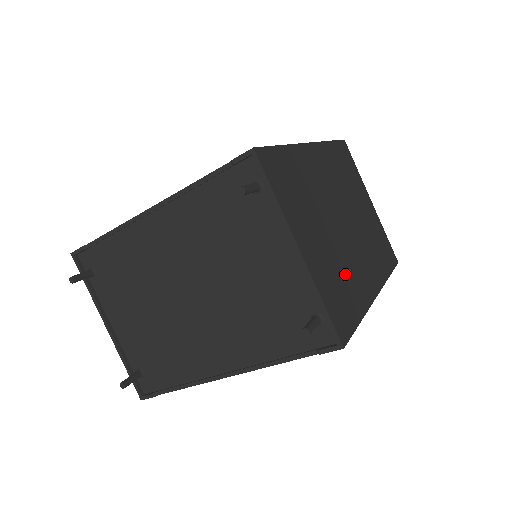
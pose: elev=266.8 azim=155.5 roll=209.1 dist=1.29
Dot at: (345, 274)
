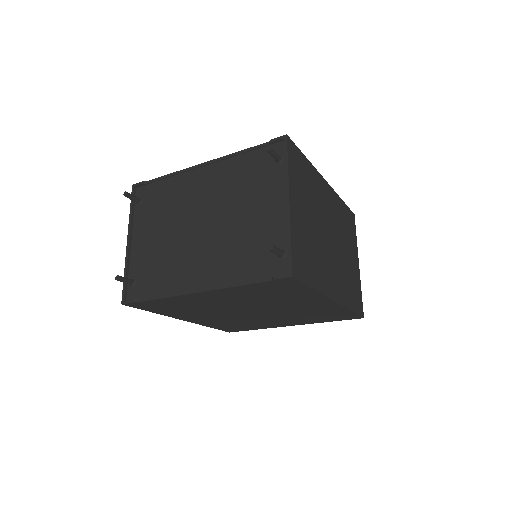
Dot at: (315, 256)
